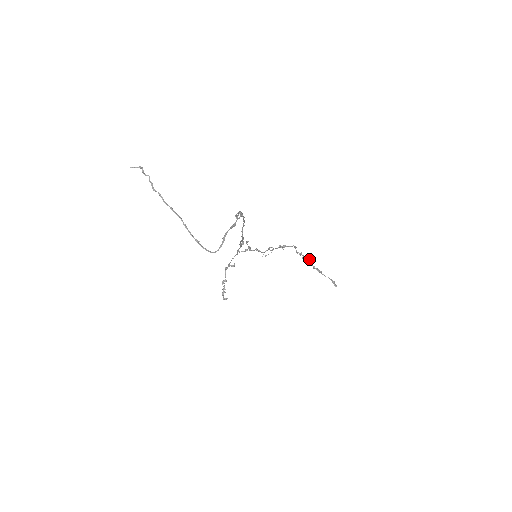
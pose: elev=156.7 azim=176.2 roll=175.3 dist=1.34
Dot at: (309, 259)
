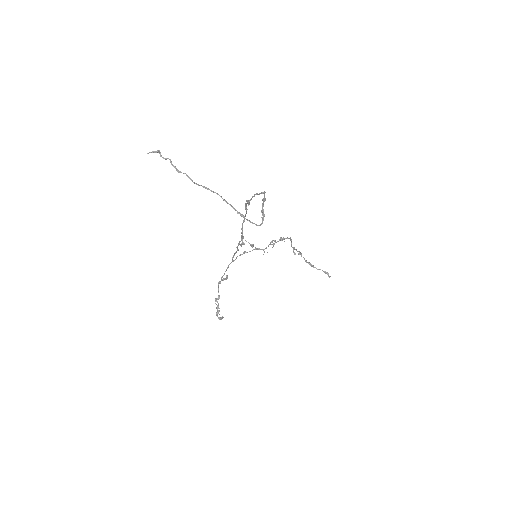
Dot at: (300, 254)
